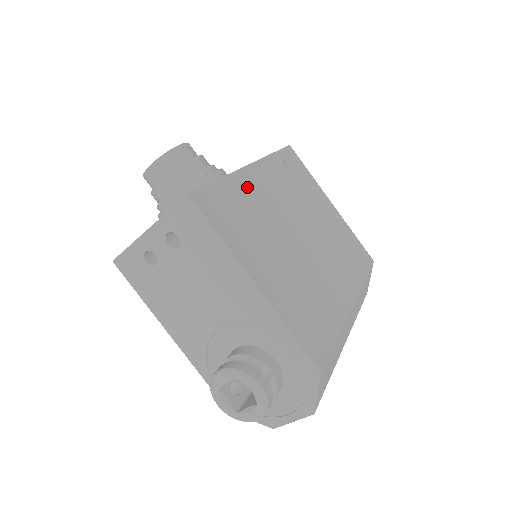
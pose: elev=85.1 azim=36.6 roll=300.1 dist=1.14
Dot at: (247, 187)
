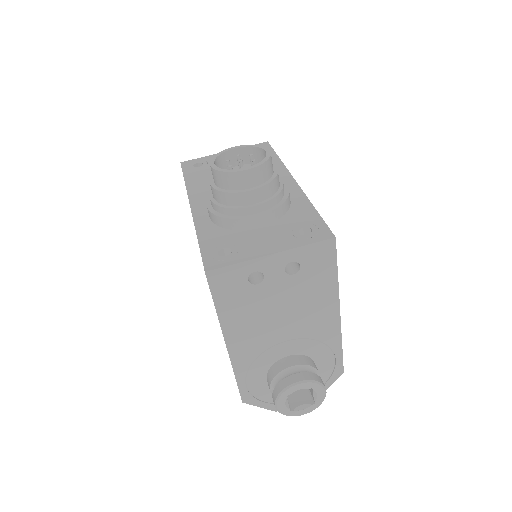
Dot at: occluded
